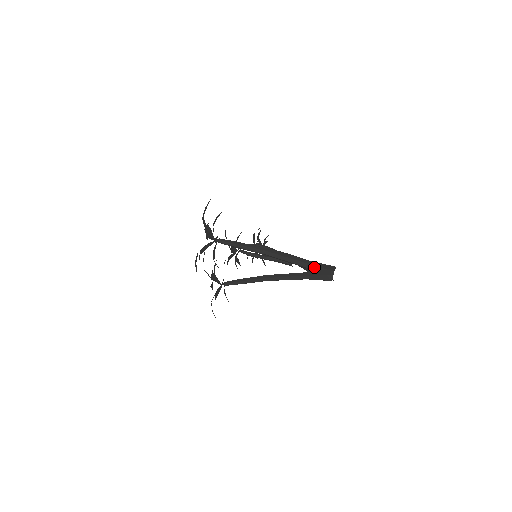
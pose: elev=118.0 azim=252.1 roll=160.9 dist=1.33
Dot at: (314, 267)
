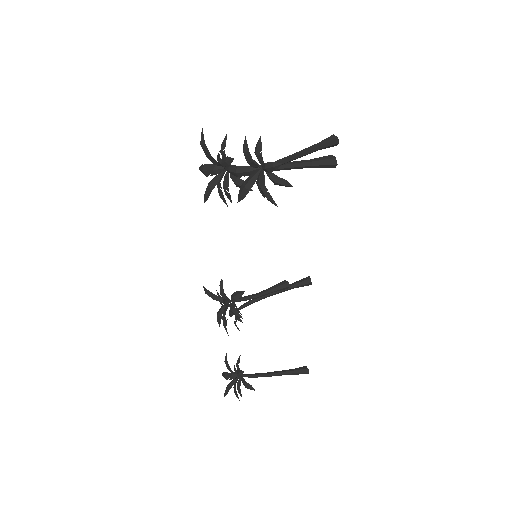
Dot at: (317, 159)
